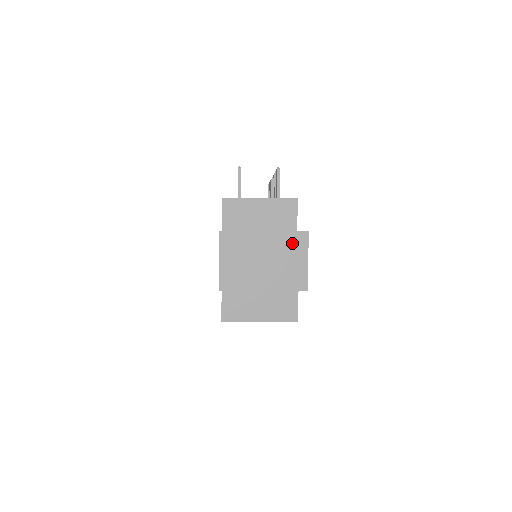
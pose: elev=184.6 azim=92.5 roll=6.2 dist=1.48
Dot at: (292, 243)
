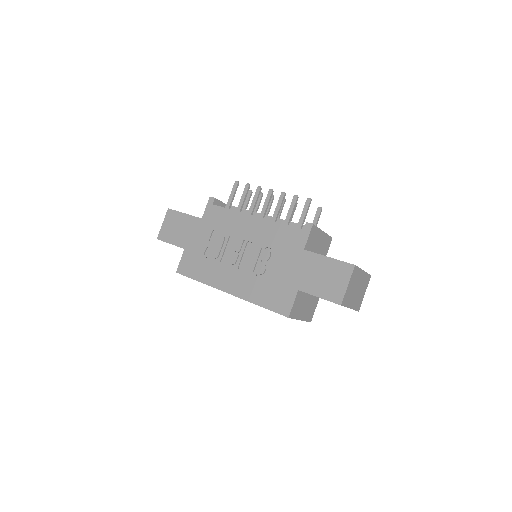
Dot at: (366, 281)
